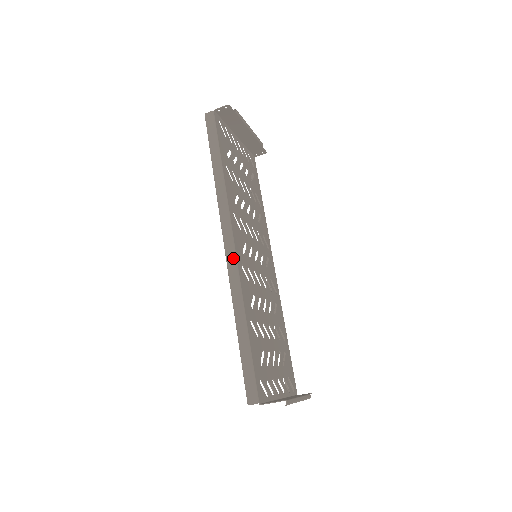
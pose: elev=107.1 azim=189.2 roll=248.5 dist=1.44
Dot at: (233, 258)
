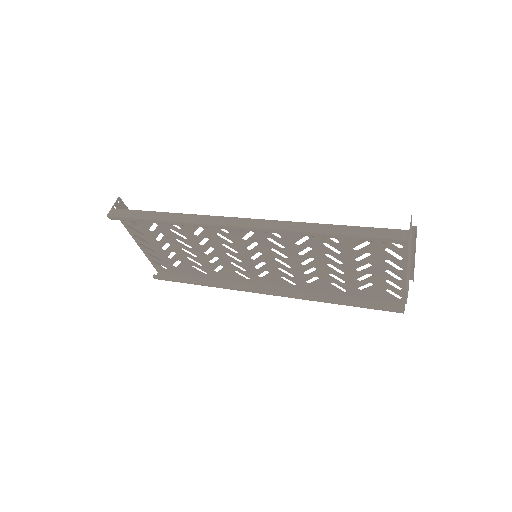
Dot at: (255, 221)
